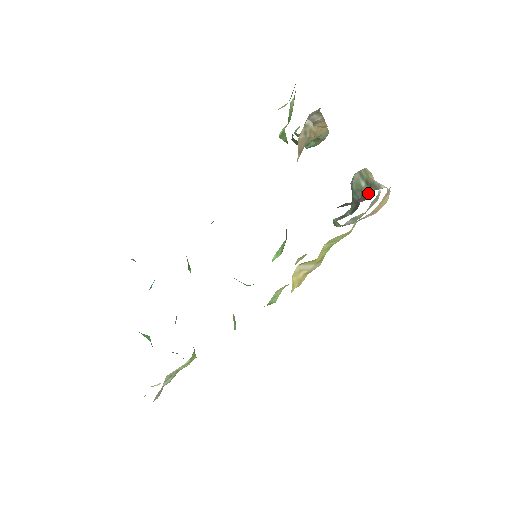
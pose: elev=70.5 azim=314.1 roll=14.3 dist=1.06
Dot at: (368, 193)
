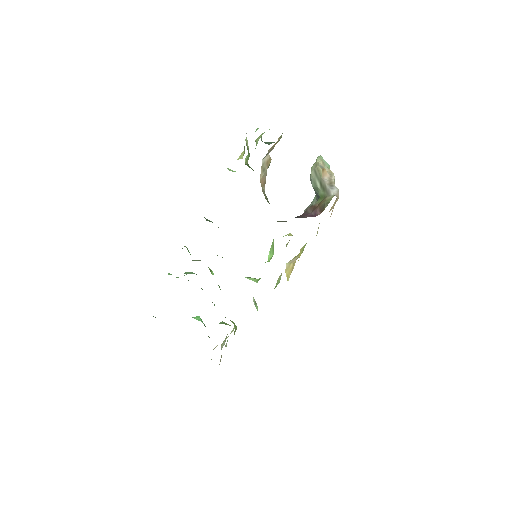
Dot at: (322, 205)
